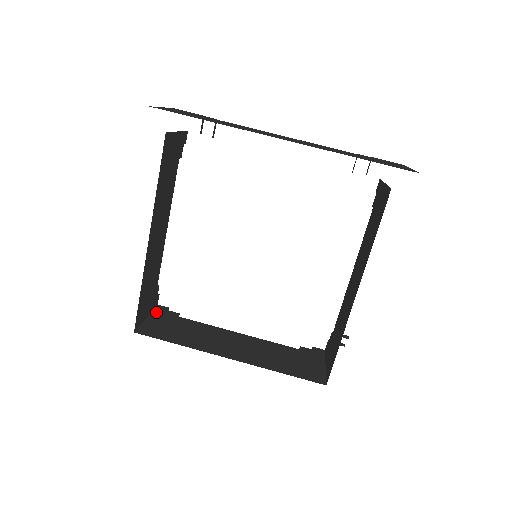
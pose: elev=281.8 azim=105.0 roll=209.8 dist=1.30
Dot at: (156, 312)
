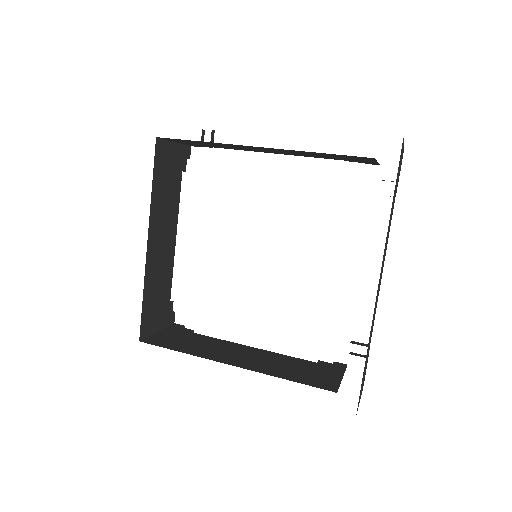
Dot at: (170, 328)
